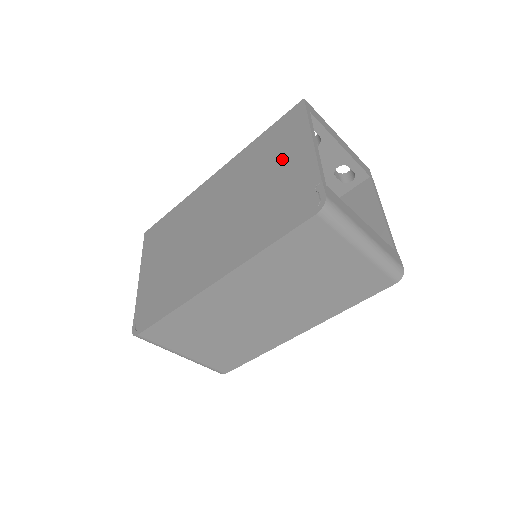
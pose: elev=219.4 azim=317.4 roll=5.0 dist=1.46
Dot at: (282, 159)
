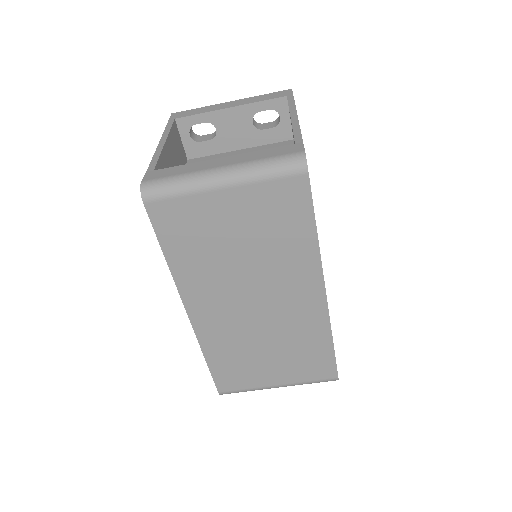
Dot at: occluded
